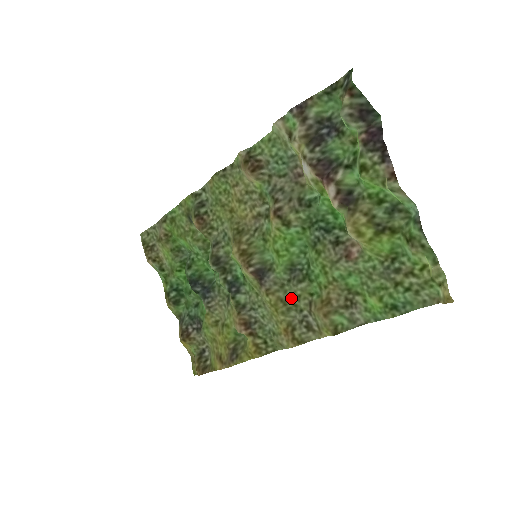
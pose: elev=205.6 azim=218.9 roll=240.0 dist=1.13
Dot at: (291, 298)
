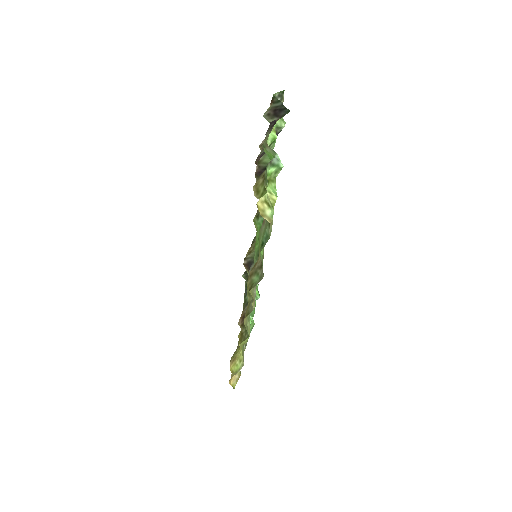
Dot at: occluded
